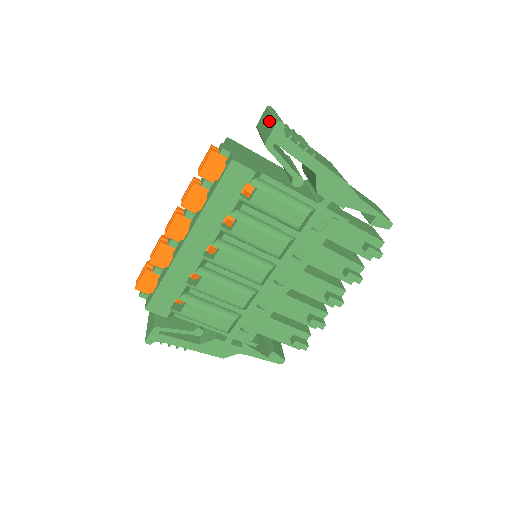
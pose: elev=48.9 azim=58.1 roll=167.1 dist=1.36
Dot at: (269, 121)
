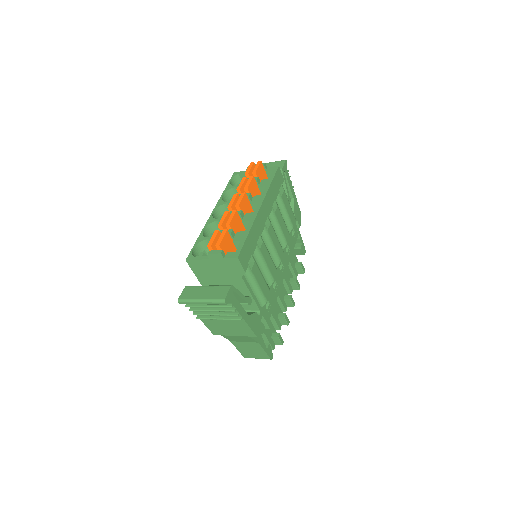
Dot at: (270, 164)
